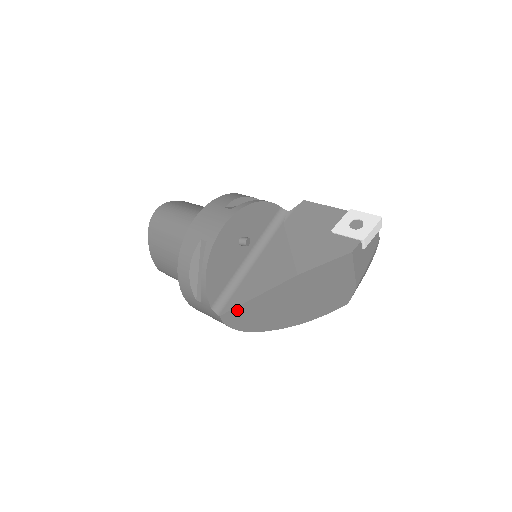
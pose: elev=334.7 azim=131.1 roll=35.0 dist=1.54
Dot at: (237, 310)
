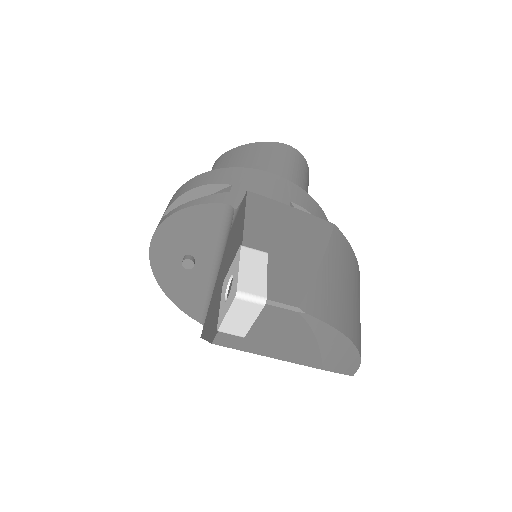
Dot at: occluded
